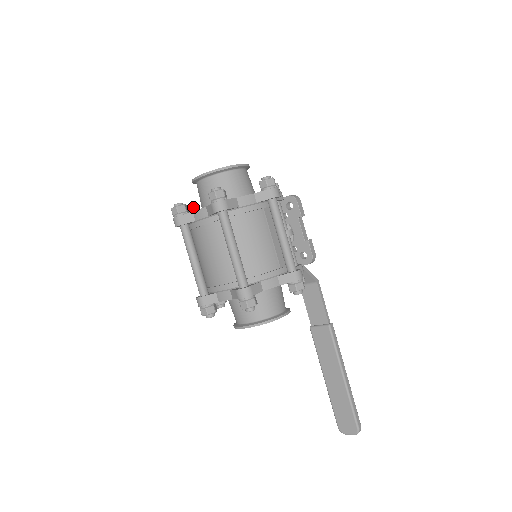
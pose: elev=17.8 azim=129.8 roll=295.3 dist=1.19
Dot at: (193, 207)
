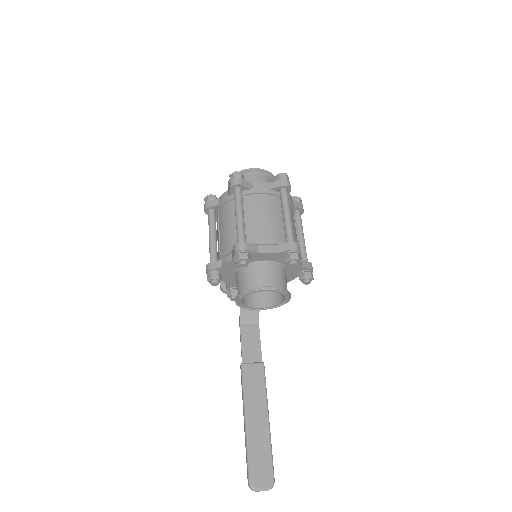
Dot at: occluded
